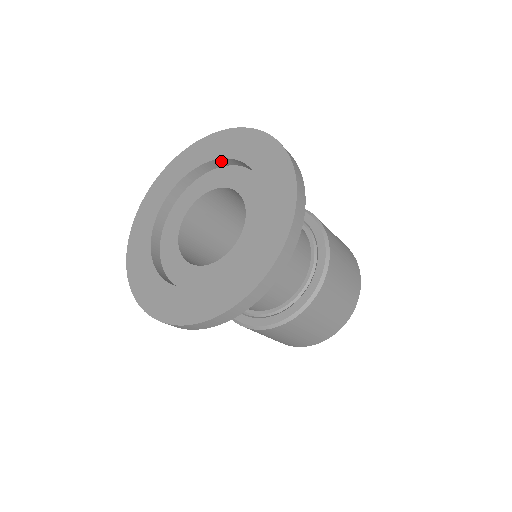
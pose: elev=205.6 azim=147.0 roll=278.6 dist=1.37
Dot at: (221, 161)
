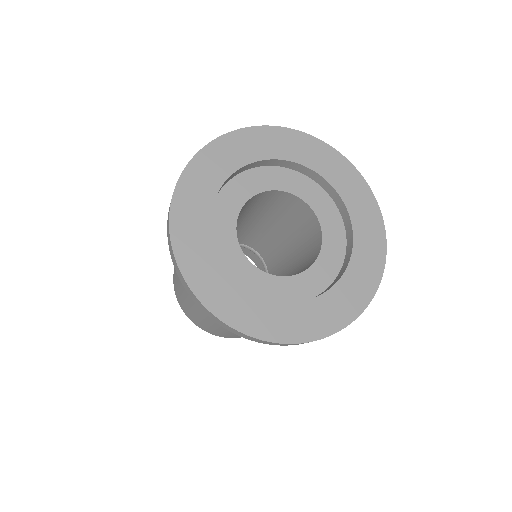
Dot at: (237, 172)
